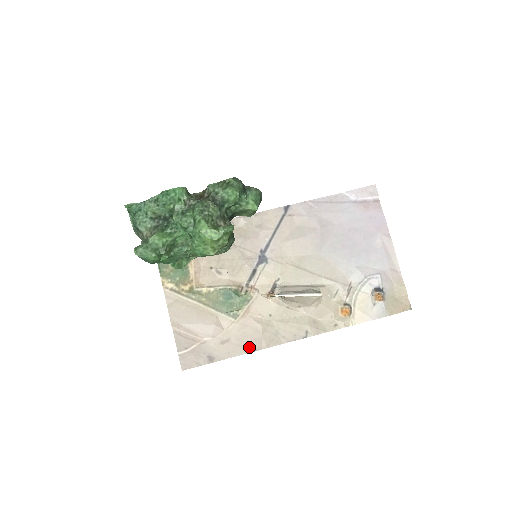
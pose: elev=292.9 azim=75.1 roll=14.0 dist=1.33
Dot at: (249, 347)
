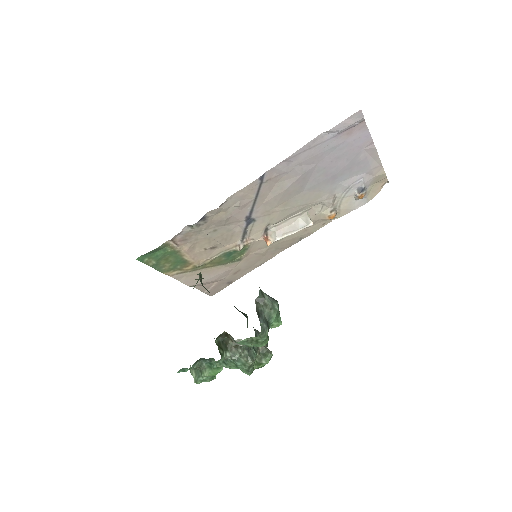
Dot at: (257, 265)
